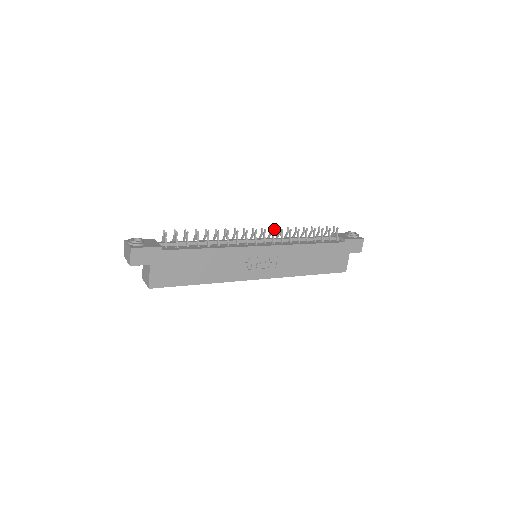
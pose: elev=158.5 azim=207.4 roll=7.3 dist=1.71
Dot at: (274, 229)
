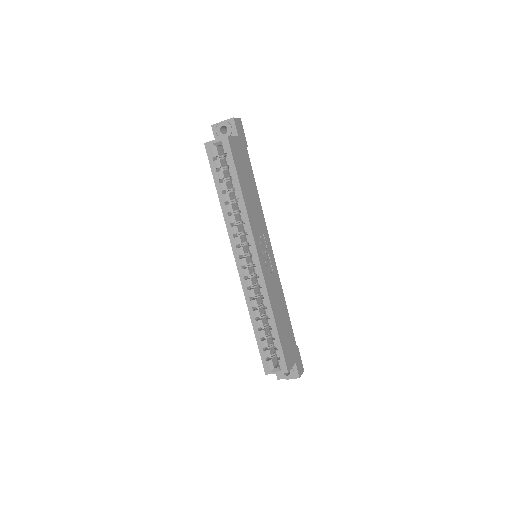
Dot at: occluded
